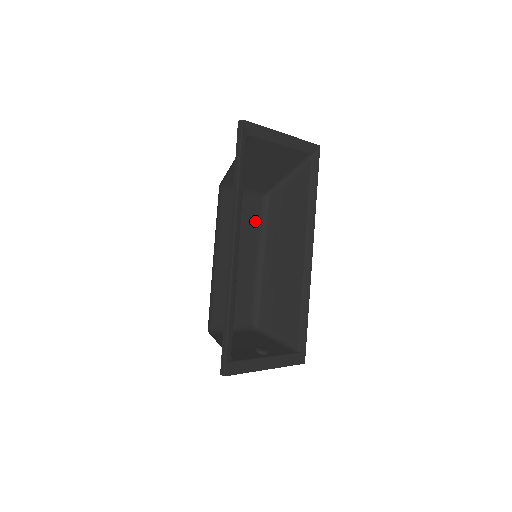
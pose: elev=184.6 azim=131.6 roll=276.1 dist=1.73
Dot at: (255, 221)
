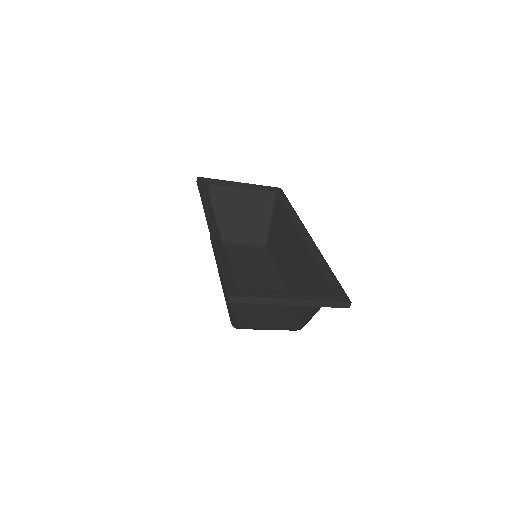
Dot at: (260, 261)
